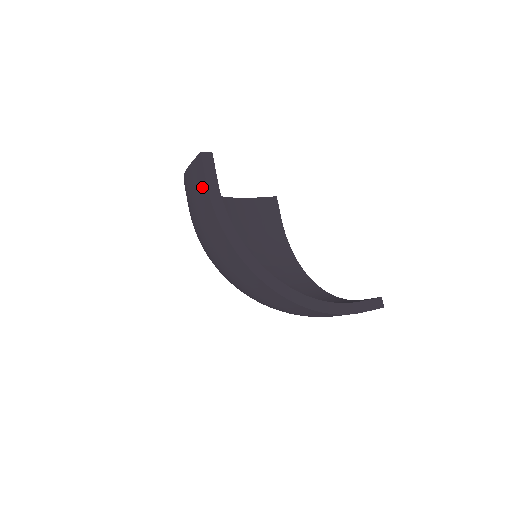
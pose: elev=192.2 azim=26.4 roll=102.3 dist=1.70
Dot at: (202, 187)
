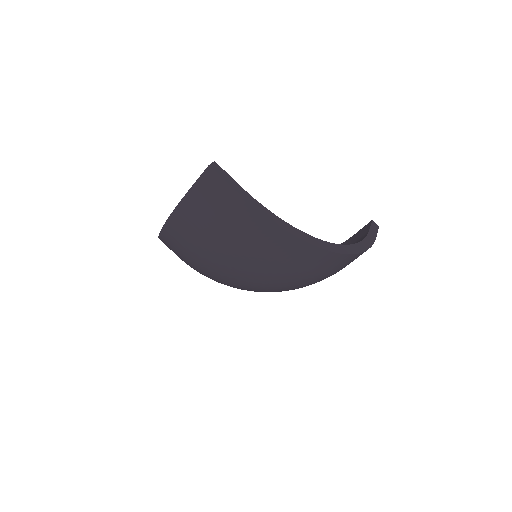
Dot at: (228, 199)
